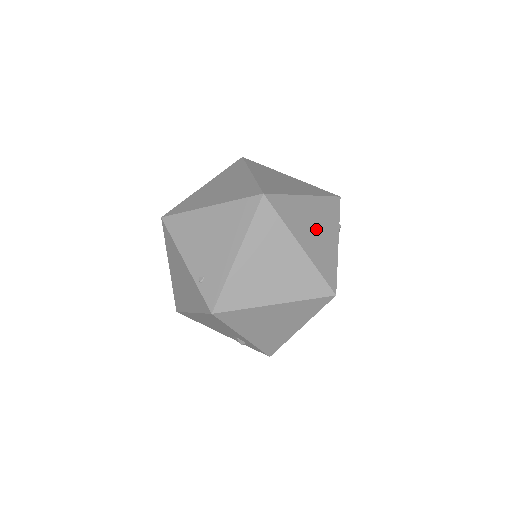
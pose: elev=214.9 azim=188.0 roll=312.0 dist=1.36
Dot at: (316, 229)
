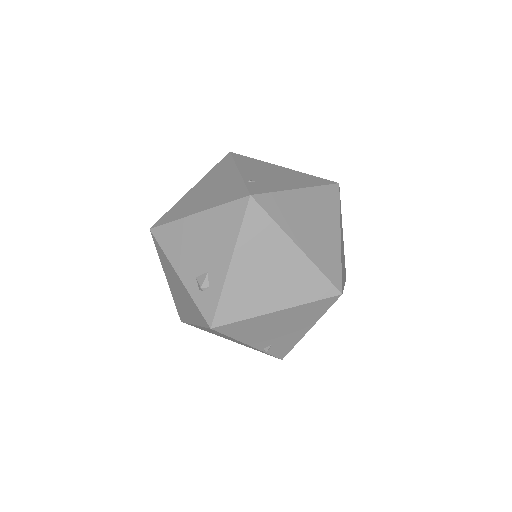
Dot at: occluded
